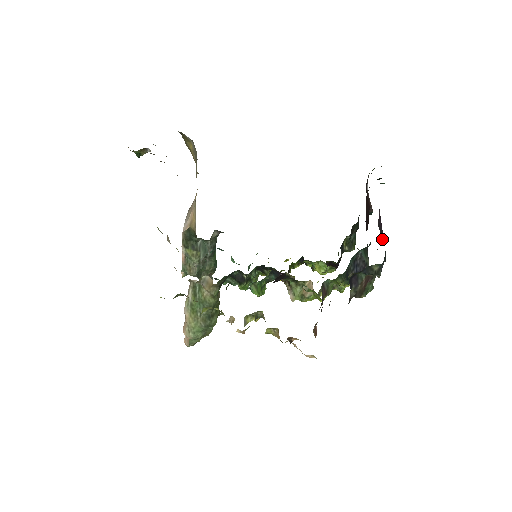
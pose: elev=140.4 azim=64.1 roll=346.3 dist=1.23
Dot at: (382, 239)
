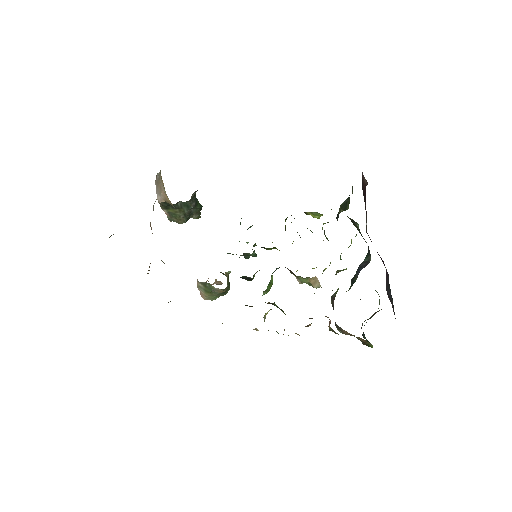
Dot at: (389, 285)
